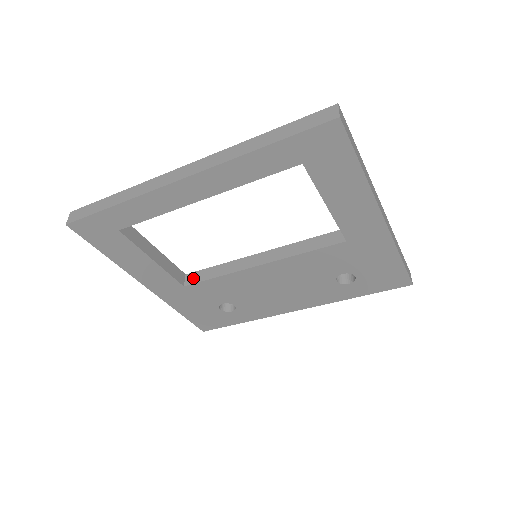
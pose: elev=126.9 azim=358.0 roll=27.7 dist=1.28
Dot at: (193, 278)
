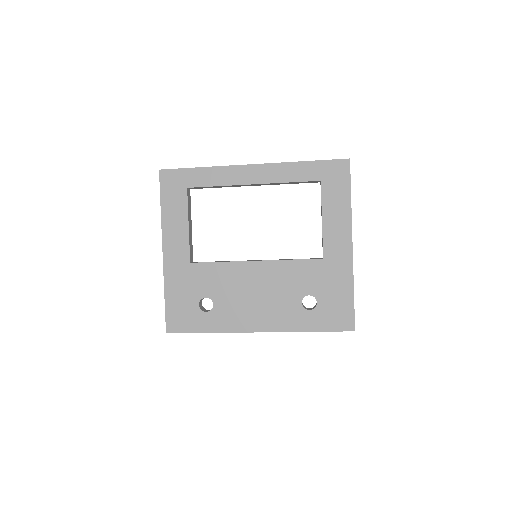
Dot at: occluded
